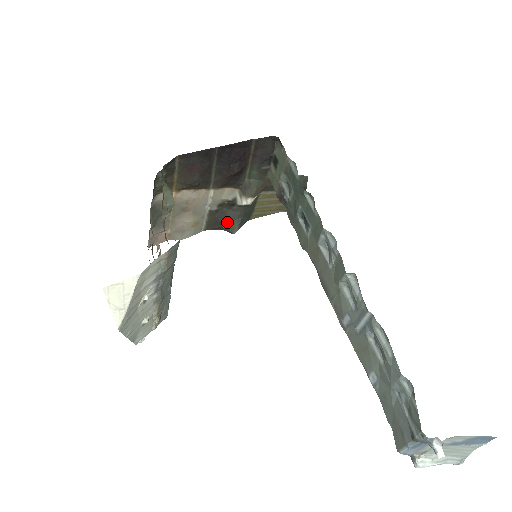
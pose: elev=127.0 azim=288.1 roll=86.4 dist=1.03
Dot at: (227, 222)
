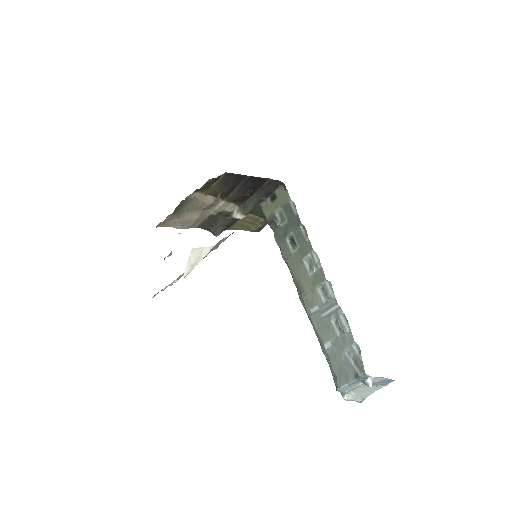
Dot at: (216, 226)
